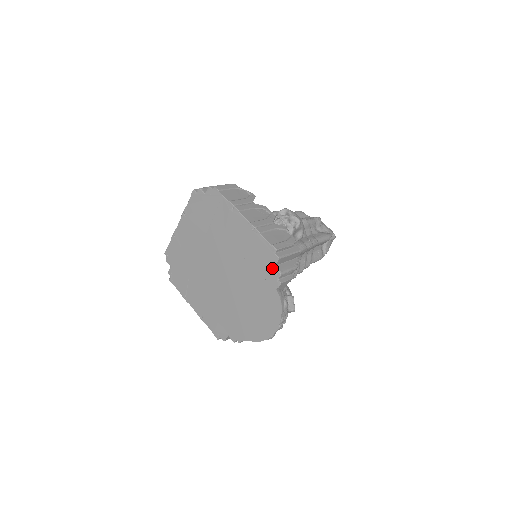
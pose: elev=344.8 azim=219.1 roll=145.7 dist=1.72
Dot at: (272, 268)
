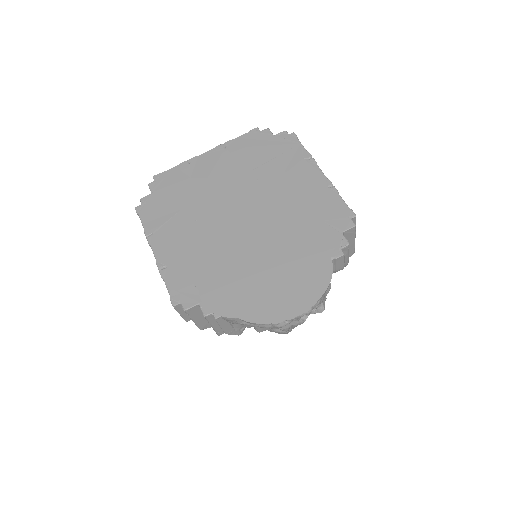
Dot at: (338, 233)
